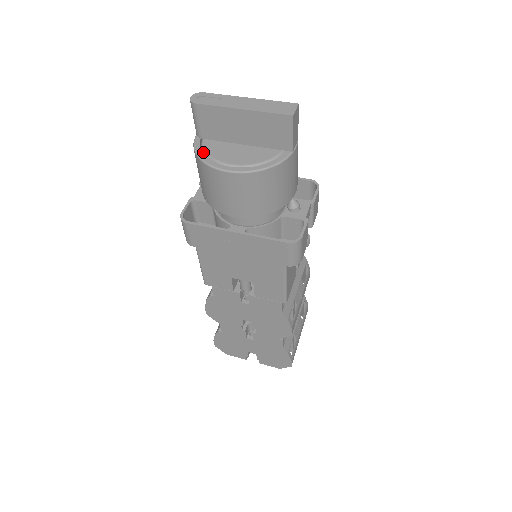
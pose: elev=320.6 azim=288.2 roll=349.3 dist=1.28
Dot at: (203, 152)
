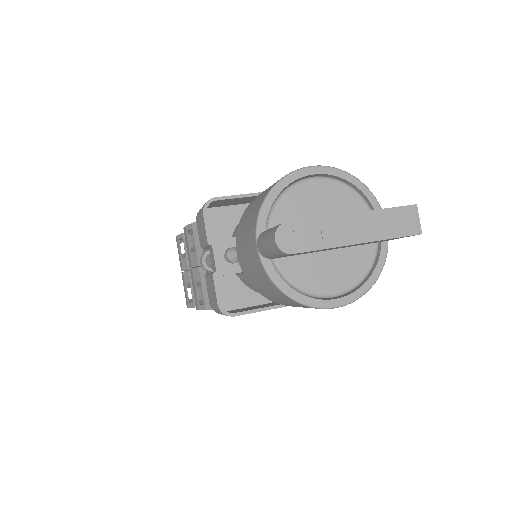
Dot at: (287, 283)
